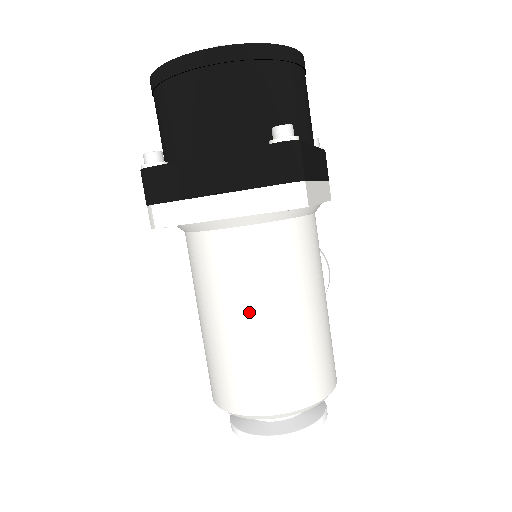
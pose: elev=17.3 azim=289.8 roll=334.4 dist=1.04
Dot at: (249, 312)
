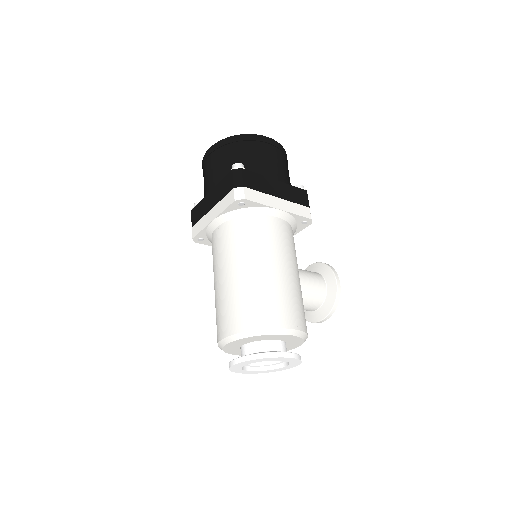
Dot at: (224, 270)
